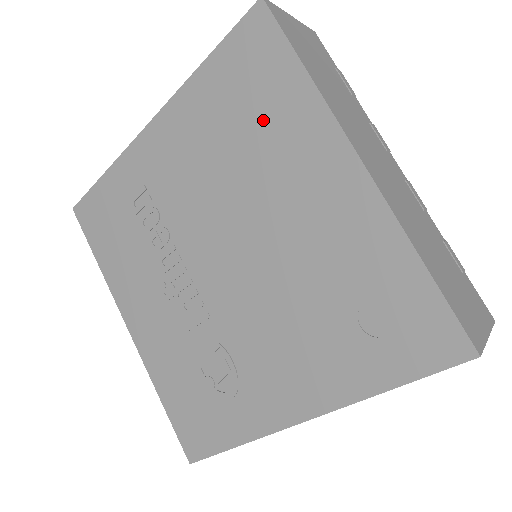
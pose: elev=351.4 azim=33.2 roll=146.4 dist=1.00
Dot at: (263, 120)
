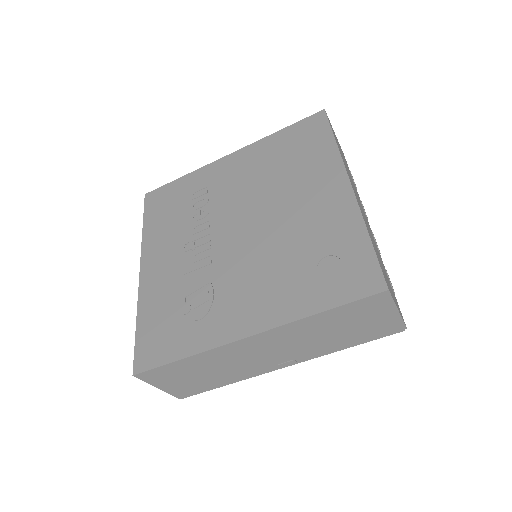
Dot at: (301, 160)
